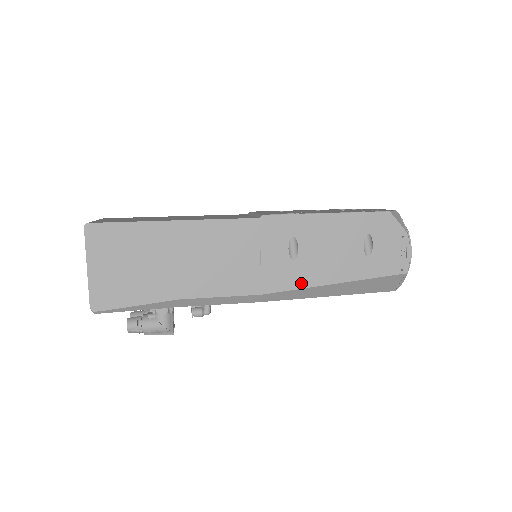
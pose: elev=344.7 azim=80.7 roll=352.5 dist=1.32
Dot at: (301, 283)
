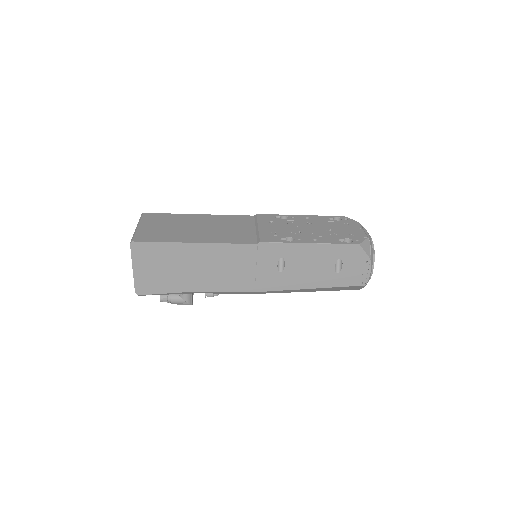
Dot at: (285, 287)
